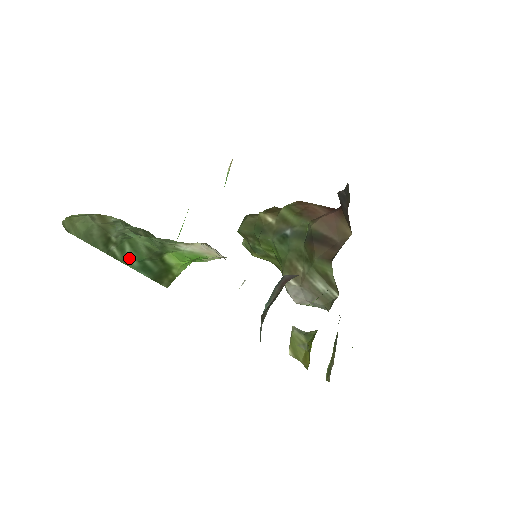
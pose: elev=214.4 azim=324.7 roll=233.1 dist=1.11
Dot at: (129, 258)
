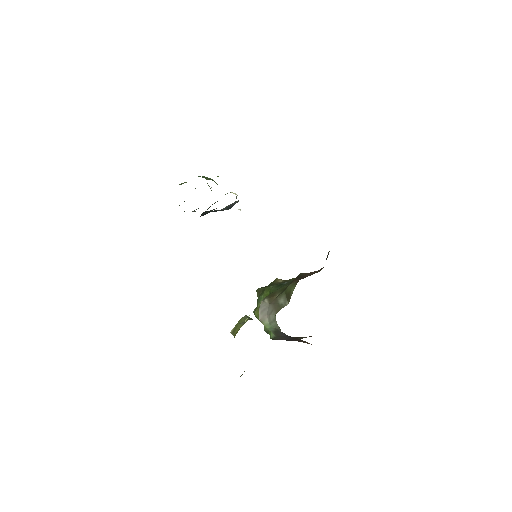
Dot at: occluded
